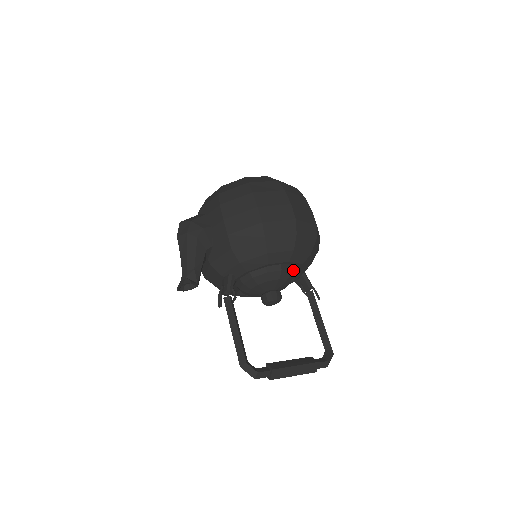
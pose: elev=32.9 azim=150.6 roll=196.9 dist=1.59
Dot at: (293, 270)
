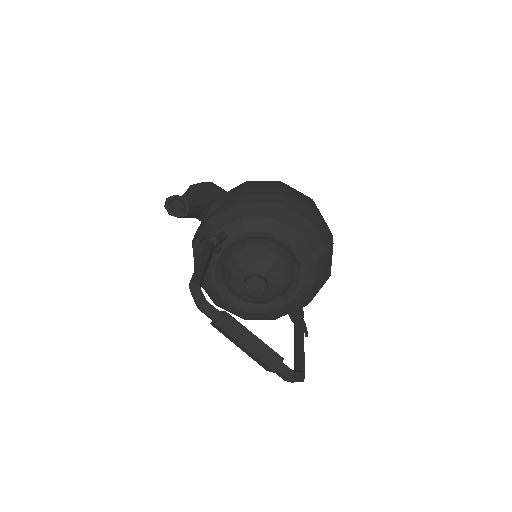
Dot at: (291, 273)
